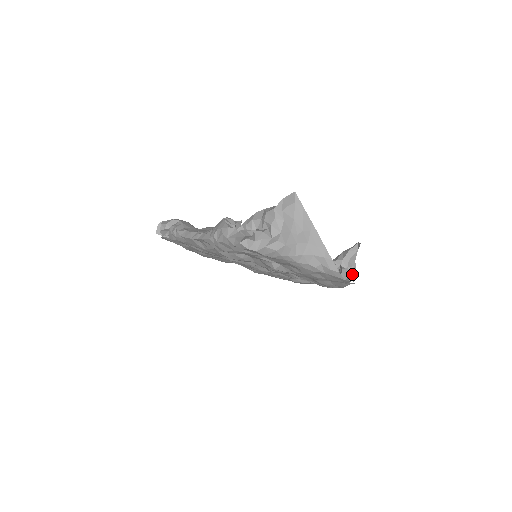
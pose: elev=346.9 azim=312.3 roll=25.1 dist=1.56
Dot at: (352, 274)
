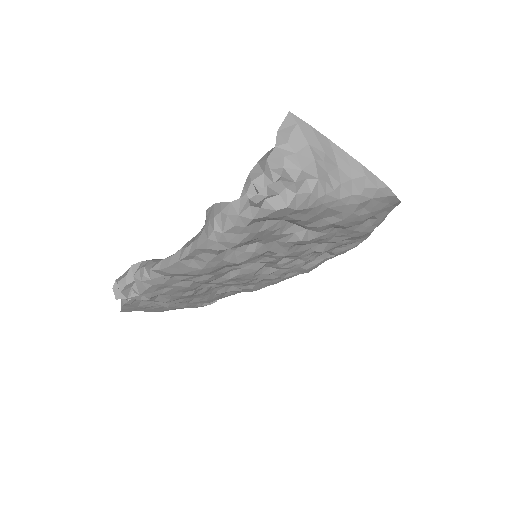
Dot at: occluded
